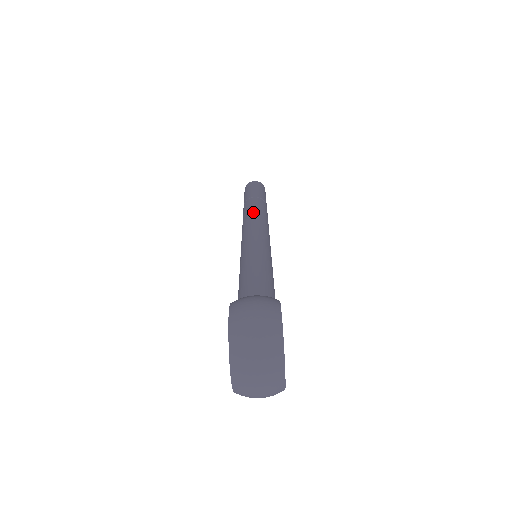
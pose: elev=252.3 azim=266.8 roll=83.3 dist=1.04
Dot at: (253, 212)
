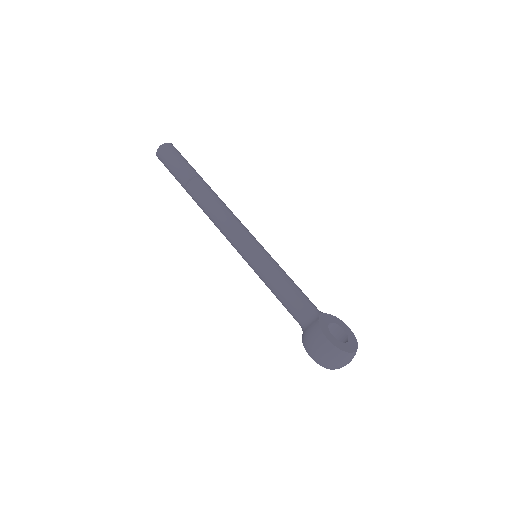
Dot at: (210, 213)
